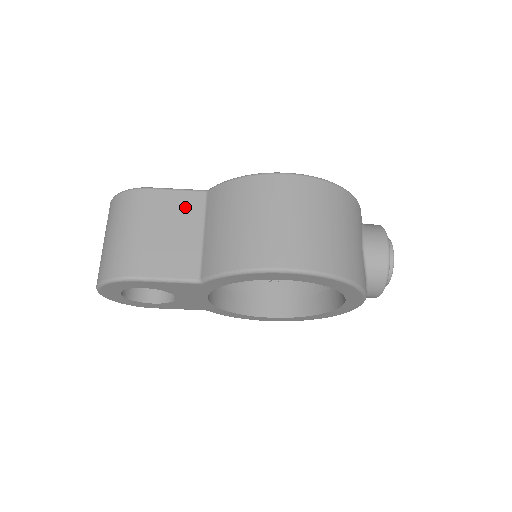
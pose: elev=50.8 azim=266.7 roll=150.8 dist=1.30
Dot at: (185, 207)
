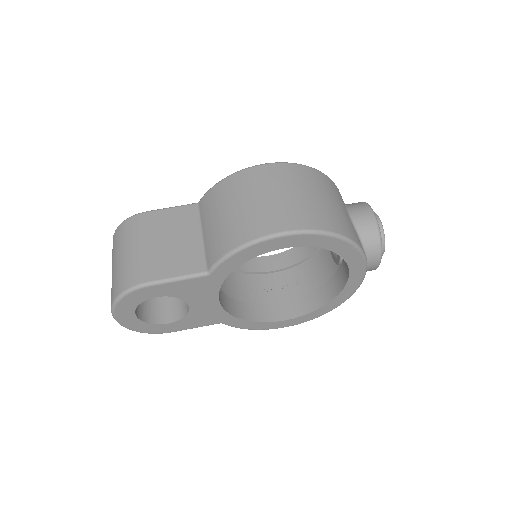
Dot at: (181, 219)
